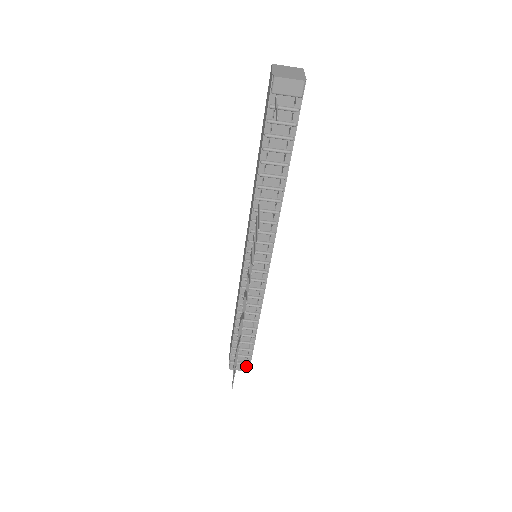
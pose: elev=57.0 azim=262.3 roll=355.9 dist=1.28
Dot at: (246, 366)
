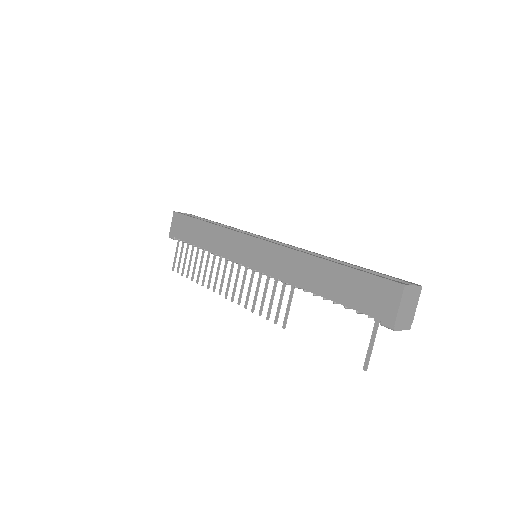
Dot at: occluded
